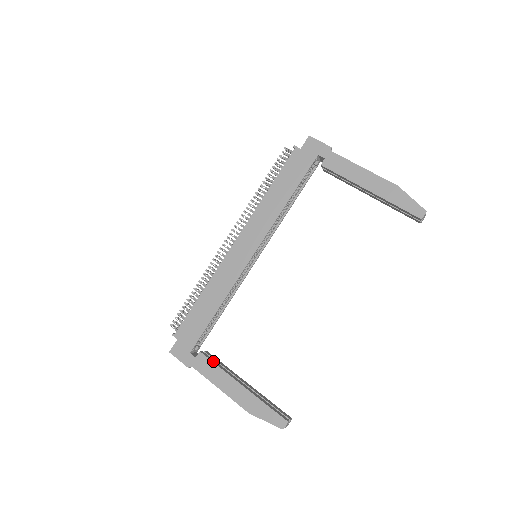
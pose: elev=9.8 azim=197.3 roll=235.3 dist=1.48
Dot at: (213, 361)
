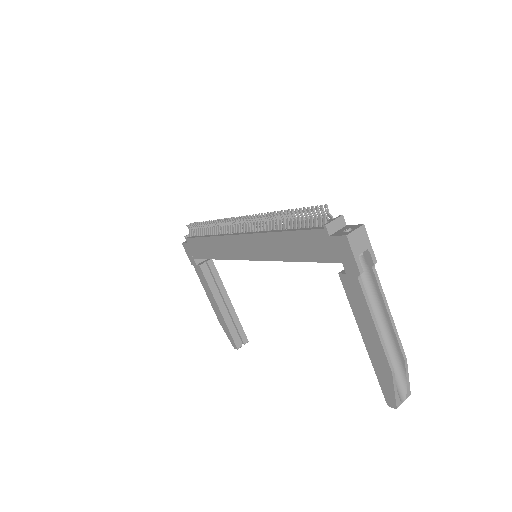
Dot at: (207, 278)
